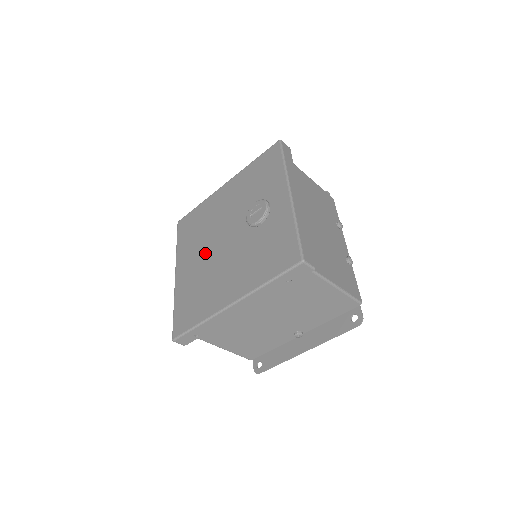
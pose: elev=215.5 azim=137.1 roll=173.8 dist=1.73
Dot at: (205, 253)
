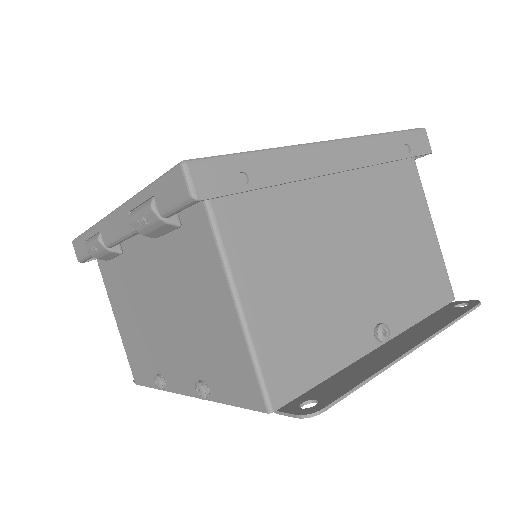
Dot at: occluded
